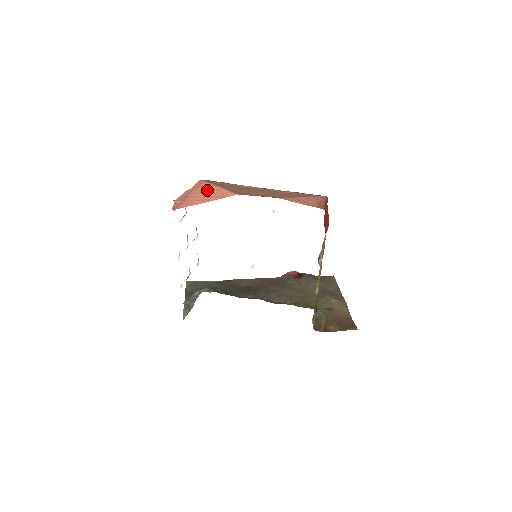
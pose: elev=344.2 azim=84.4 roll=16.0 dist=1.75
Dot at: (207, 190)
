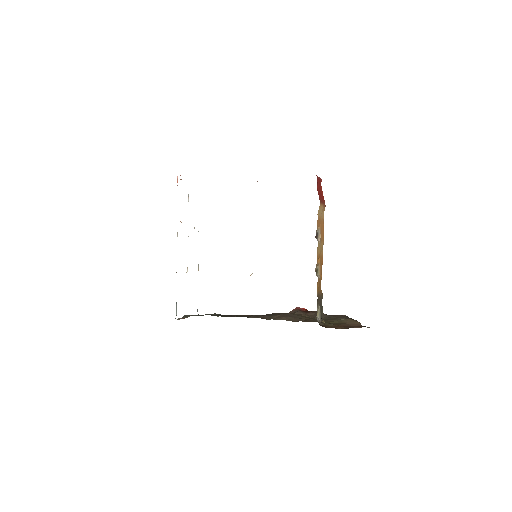
Dot at: occluded
